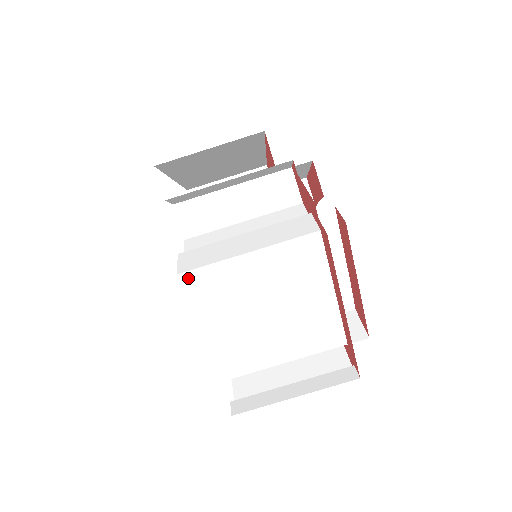
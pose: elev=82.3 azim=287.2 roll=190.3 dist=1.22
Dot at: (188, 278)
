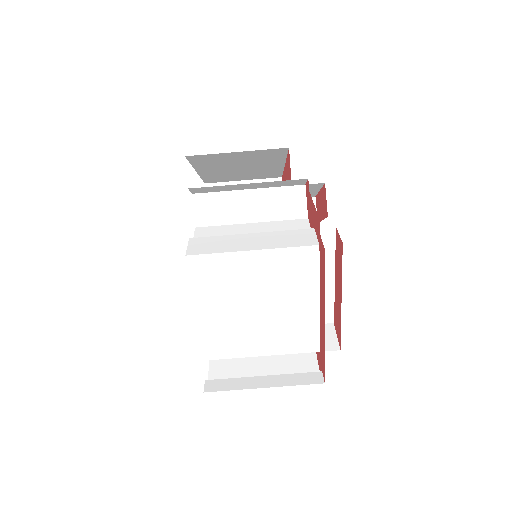
Dot at: (195, 261)
